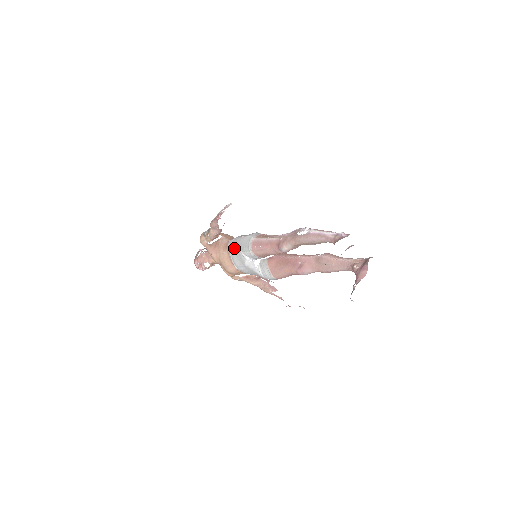
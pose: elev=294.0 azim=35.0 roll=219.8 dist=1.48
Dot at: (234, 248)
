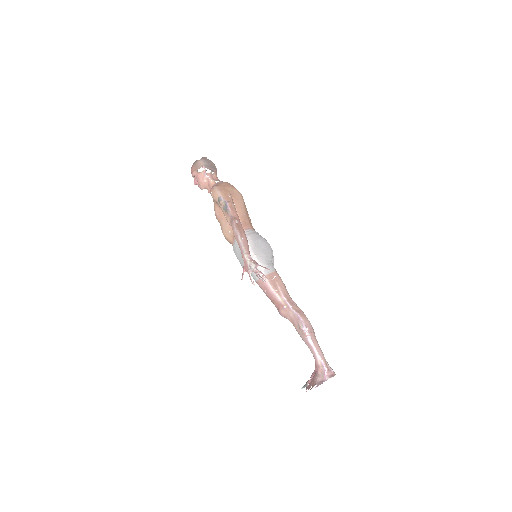
Dot at: occluded
